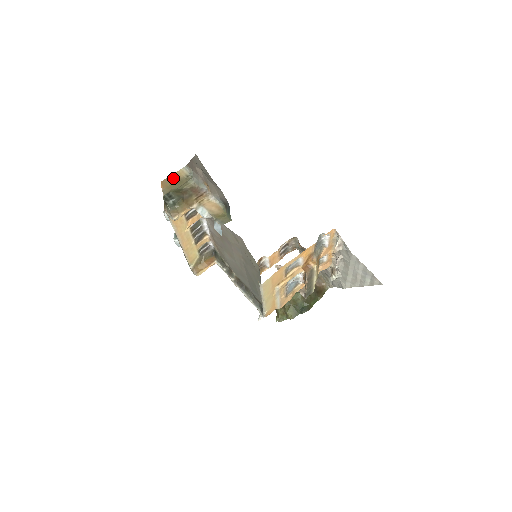
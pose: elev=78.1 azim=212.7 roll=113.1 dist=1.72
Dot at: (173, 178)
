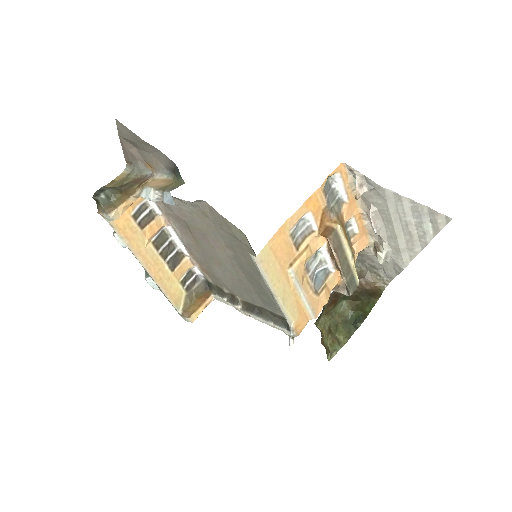
Dot at: (112, 183)
